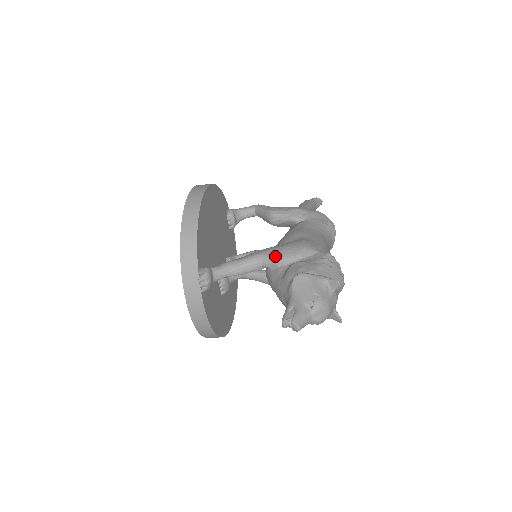
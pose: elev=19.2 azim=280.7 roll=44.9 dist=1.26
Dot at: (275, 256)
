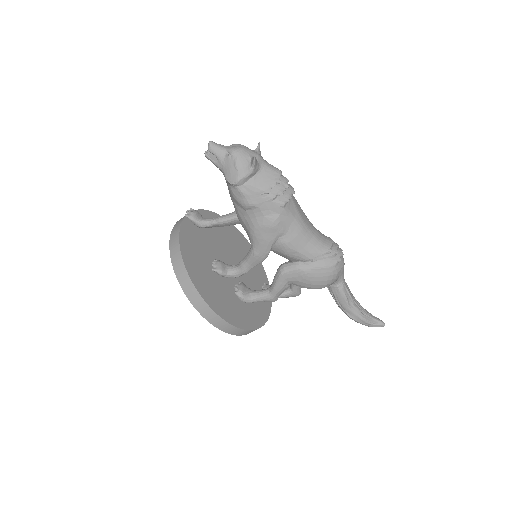
Dot at: occluded
